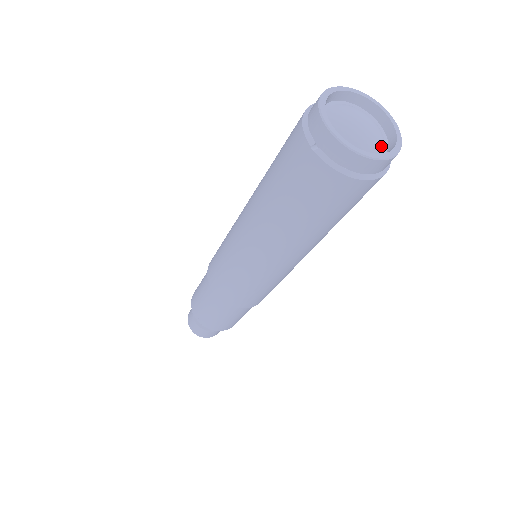
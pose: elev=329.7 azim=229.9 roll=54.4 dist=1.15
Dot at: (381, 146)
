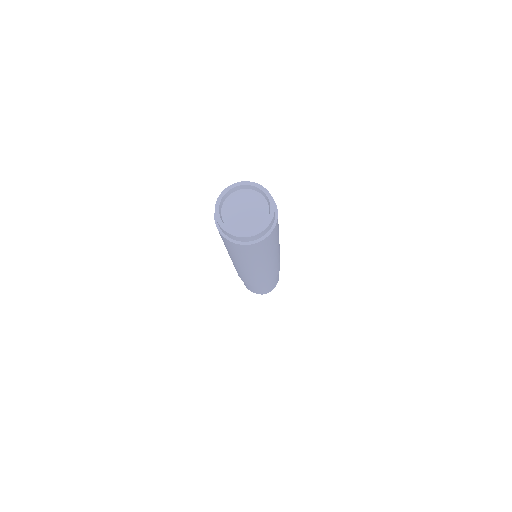
Dot at: (252, 227)
